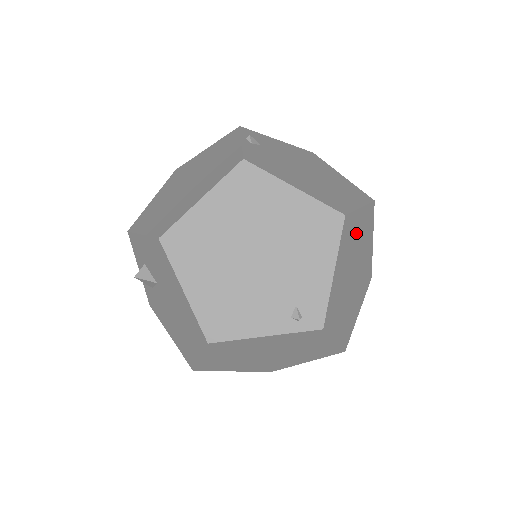
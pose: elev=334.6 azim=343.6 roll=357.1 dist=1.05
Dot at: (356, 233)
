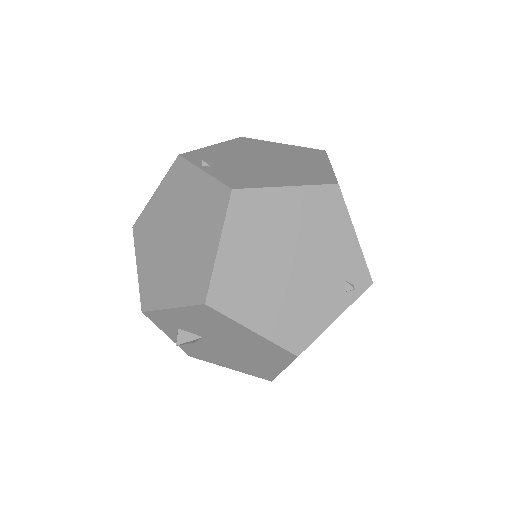
Dot at: occluded
